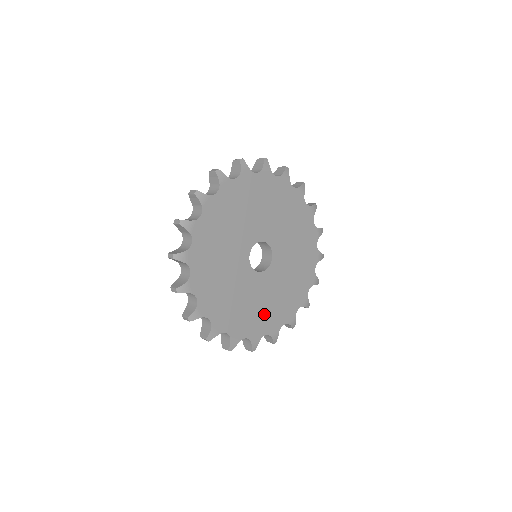
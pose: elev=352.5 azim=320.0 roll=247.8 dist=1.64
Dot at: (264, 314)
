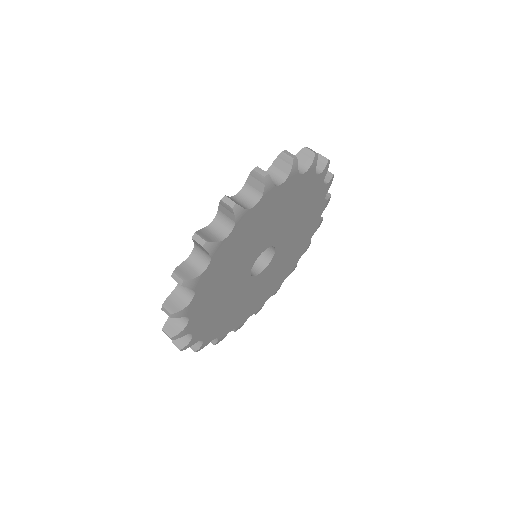
Dot at: (279, 275)
